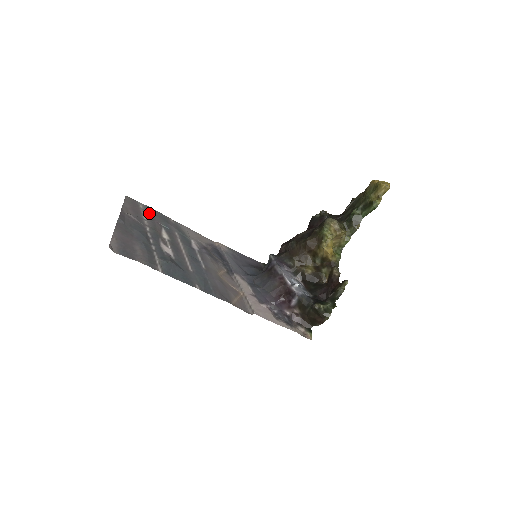
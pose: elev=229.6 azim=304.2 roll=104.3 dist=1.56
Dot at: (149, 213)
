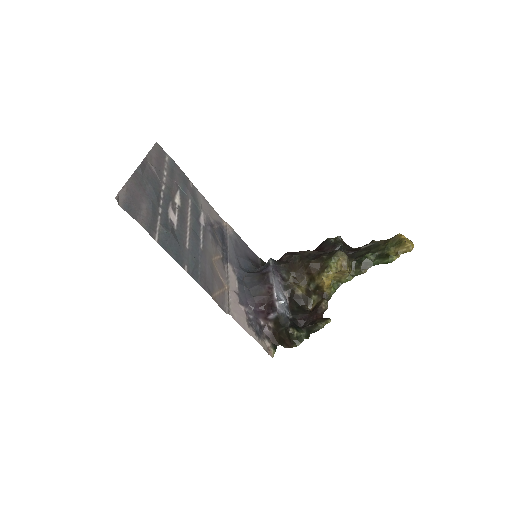
Dot at: (172, 169)
